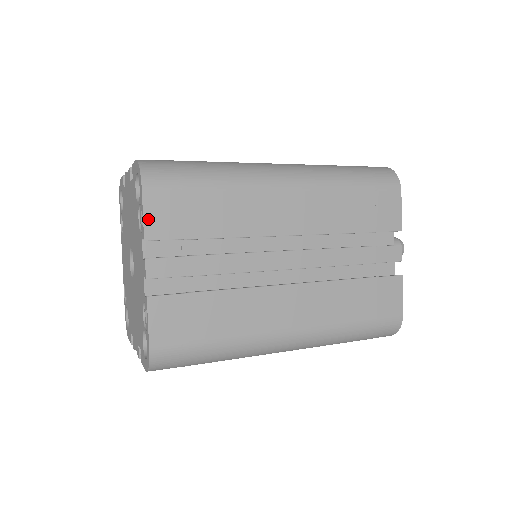
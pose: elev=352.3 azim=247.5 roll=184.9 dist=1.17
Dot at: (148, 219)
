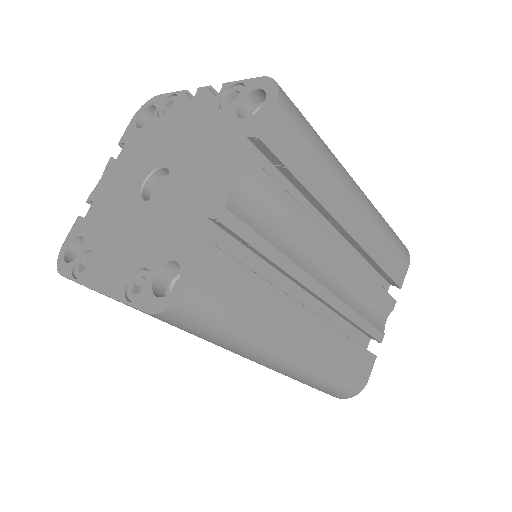
Dot at: occluded
